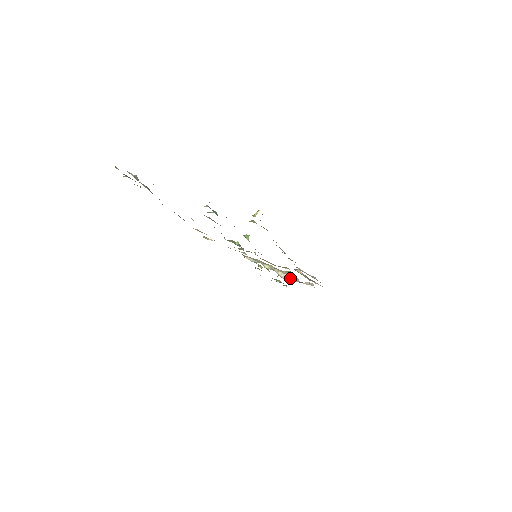
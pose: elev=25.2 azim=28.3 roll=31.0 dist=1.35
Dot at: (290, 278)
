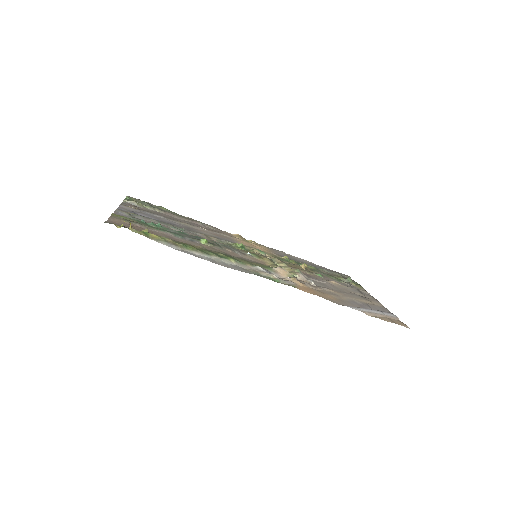
Dot at: occluded
